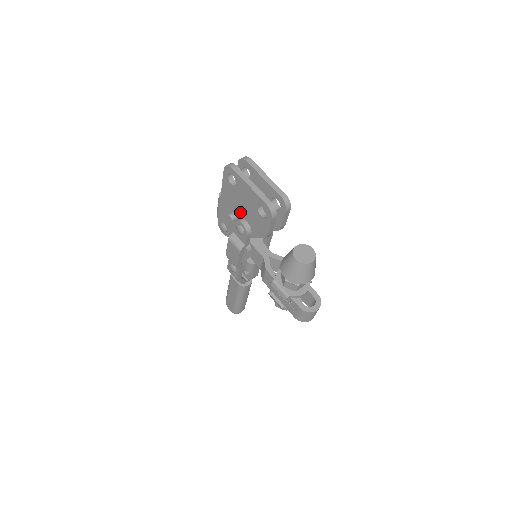
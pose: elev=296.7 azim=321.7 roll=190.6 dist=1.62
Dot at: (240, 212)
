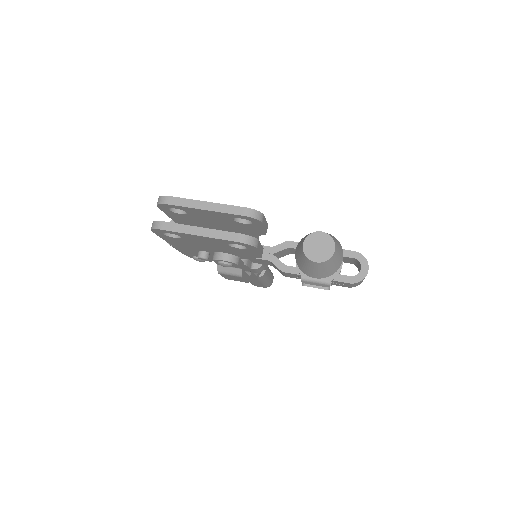
Dot at: (209, 250)
